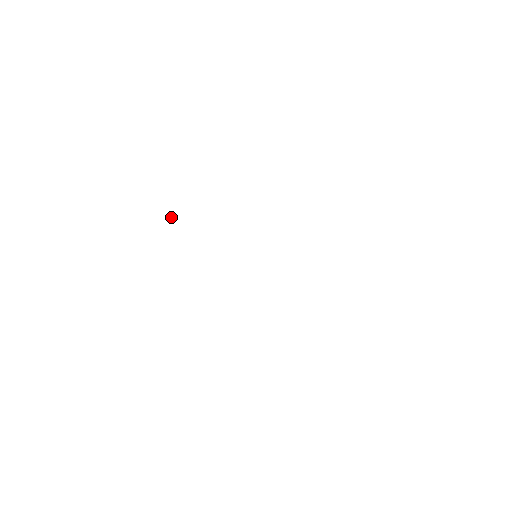
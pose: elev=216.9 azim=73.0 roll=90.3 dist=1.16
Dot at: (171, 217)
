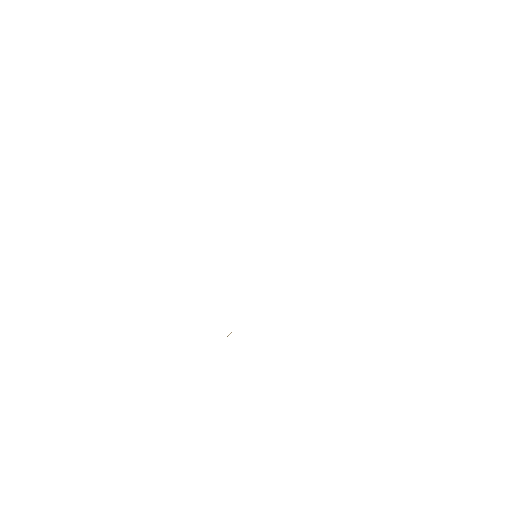
Dot at: occluded
